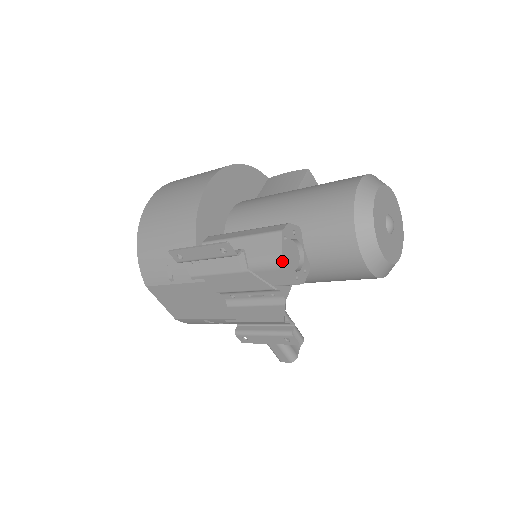
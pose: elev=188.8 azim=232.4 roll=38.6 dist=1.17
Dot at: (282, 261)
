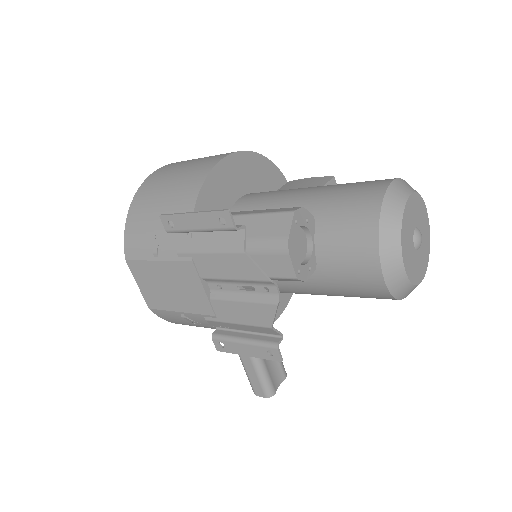
Dot at: (287, 245)
